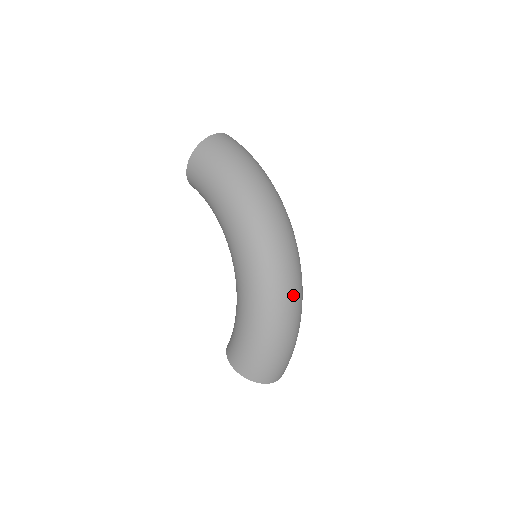
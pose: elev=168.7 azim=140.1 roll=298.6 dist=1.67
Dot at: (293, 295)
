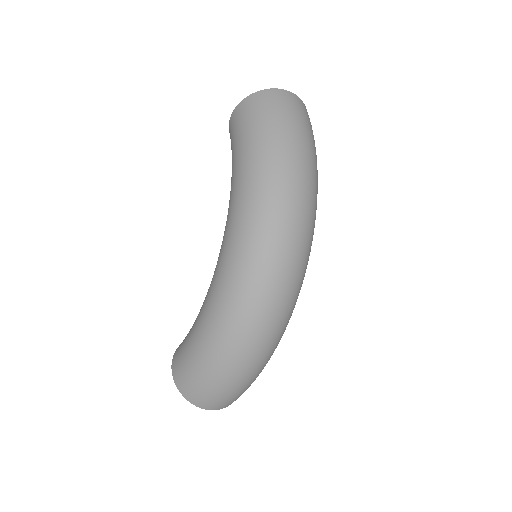
Dot at: (262, 324)
